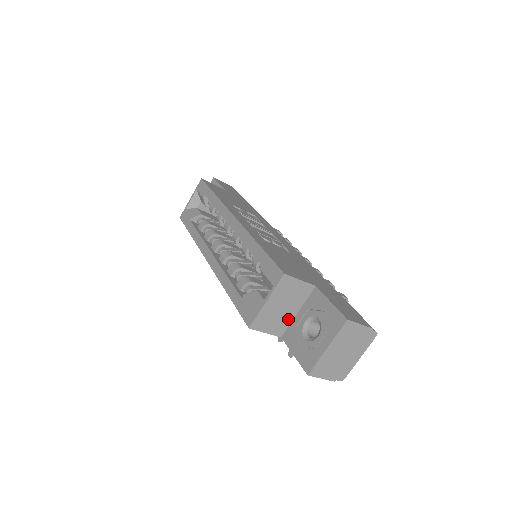
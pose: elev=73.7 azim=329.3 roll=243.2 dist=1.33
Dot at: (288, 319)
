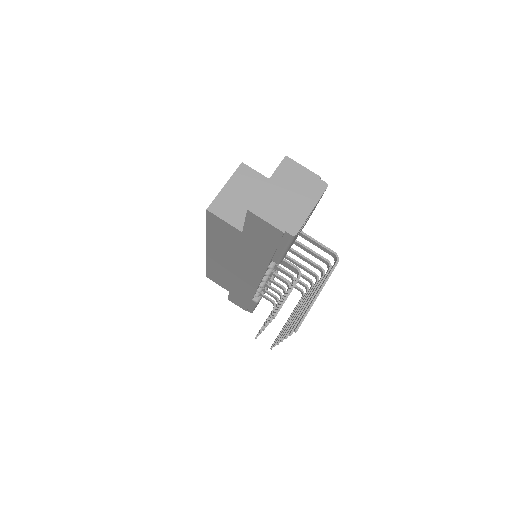
Dot at: occluded
